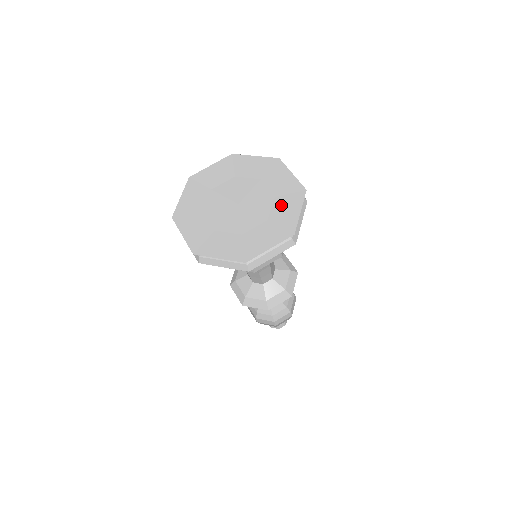
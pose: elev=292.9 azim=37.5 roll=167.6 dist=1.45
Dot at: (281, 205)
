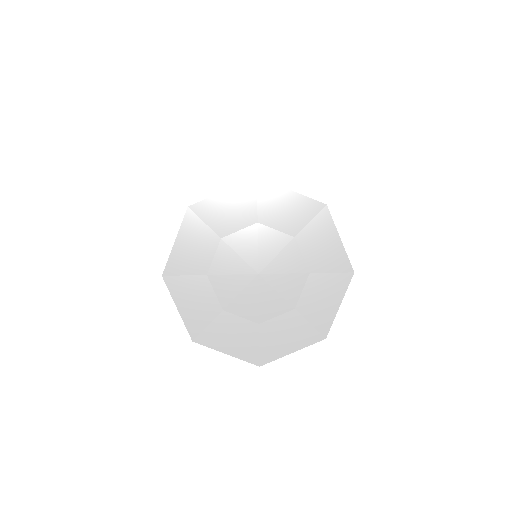
Dot at: (288, 325)
